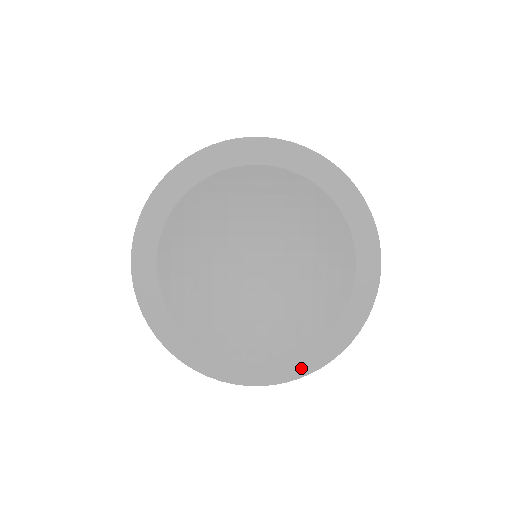
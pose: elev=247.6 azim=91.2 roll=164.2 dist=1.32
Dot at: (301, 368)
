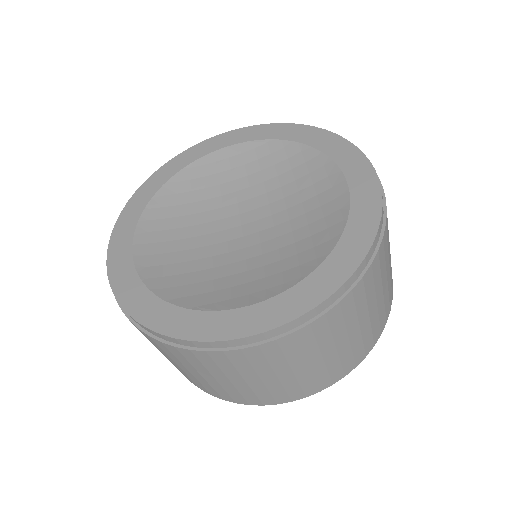
Dot at: (314, 294)
